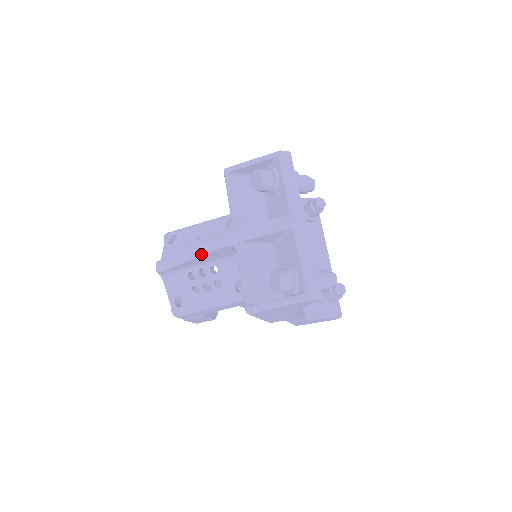
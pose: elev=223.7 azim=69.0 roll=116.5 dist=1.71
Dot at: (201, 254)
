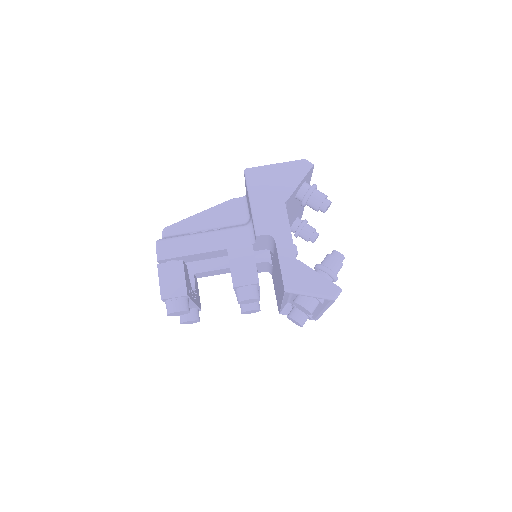
Dot at: (214, 207)
